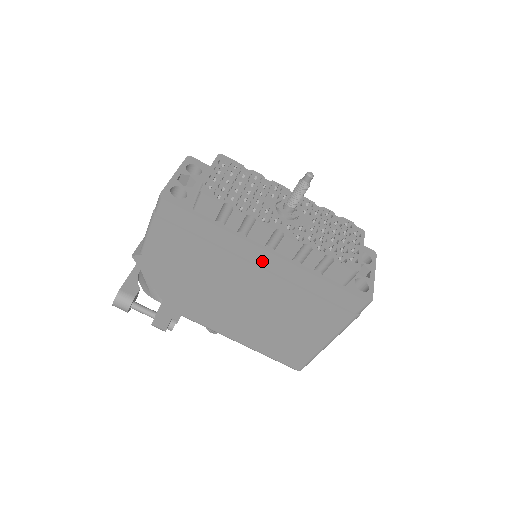
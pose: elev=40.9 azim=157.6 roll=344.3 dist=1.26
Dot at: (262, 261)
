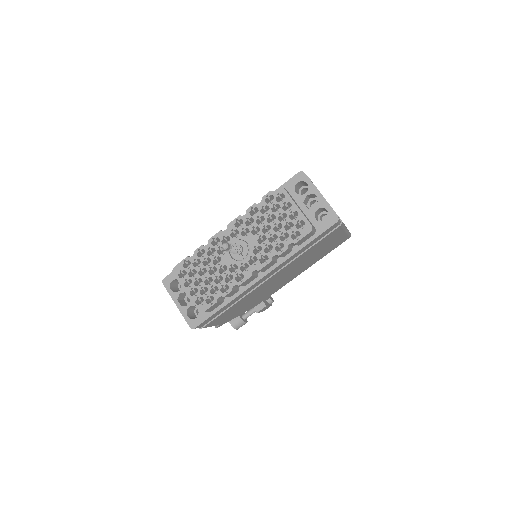
Dot at: (266, 278)
